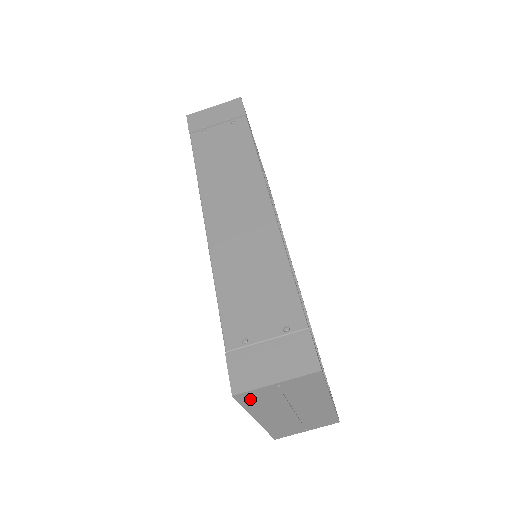
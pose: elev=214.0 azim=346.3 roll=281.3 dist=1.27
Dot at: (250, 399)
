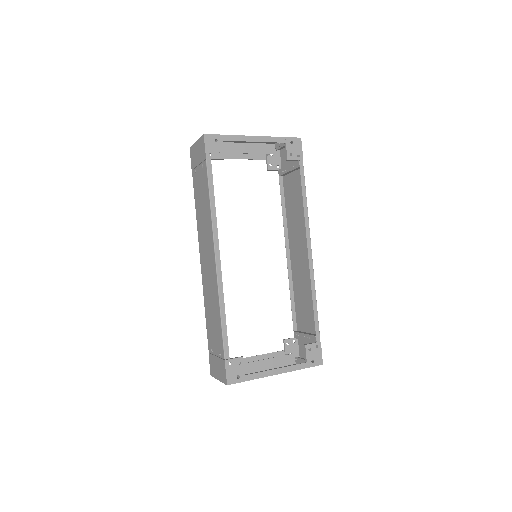
Dot at: occluded
